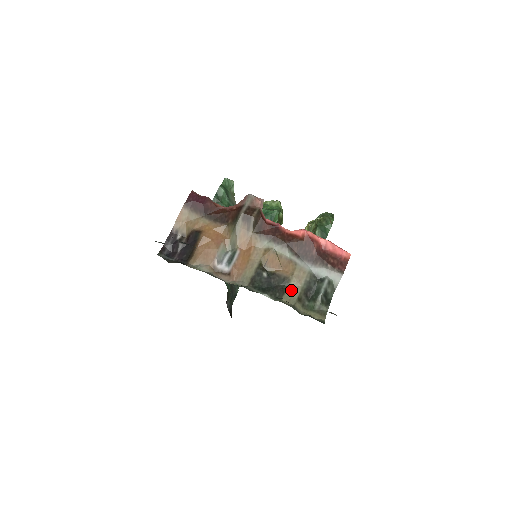
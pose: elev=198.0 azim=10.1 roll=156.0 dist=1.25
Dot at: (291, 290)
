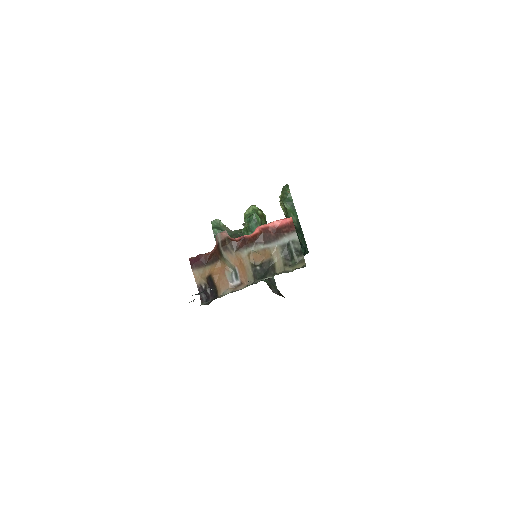
Dot at: (277, 264)
